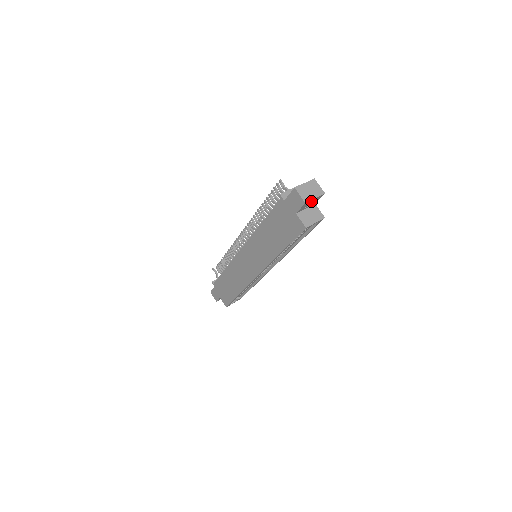
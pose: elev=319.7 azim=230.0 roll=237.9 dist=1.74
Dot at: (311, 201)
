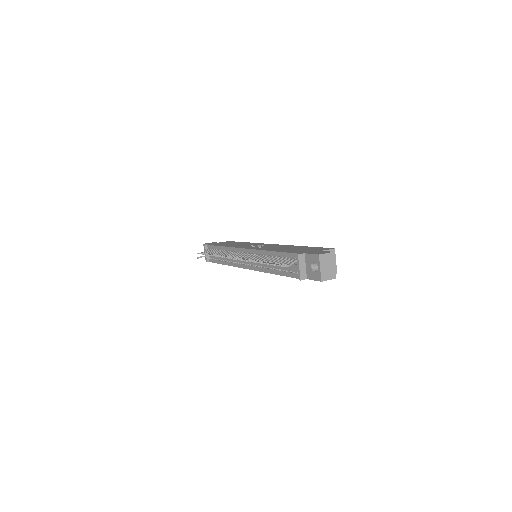
Dot at: occluded
